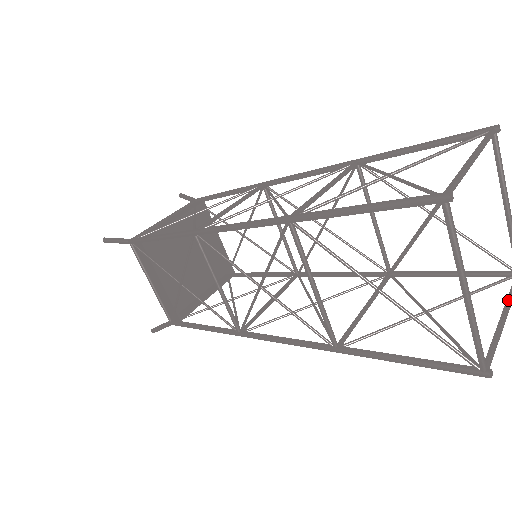
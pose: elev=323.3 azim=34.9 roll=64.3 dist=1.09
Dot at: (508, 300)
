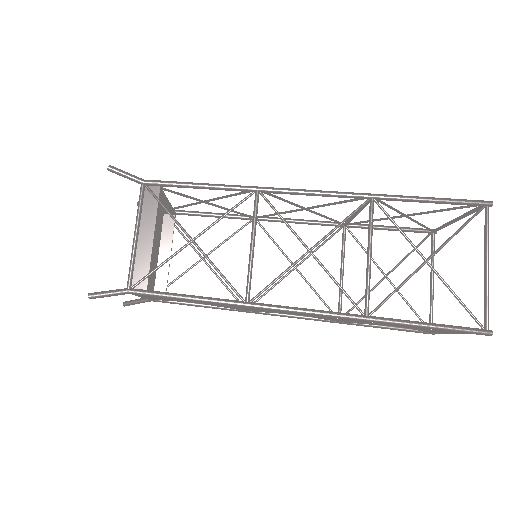
Dot at: (433, 265)
